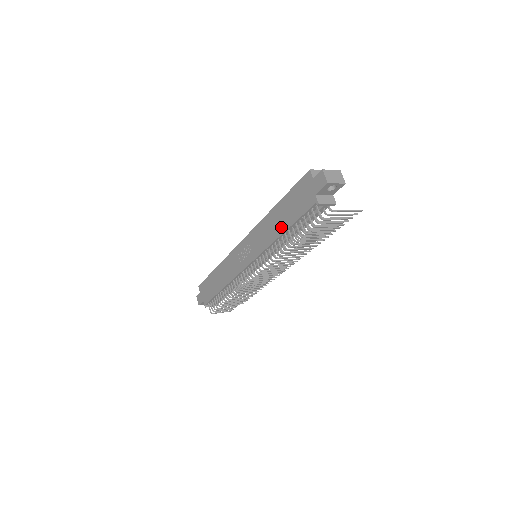
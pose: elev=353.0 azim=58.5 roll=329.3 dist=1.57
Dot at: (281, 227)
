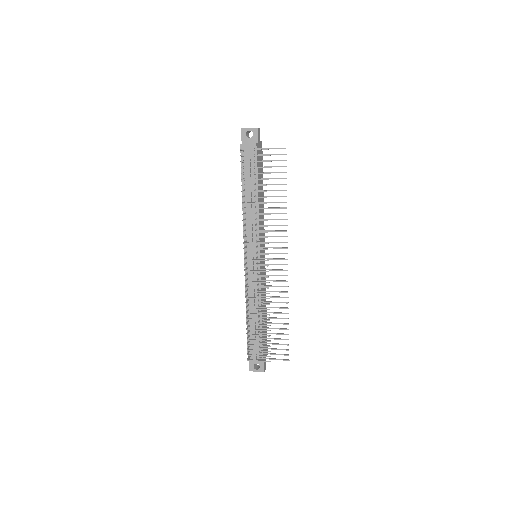
Dot at: occluded
